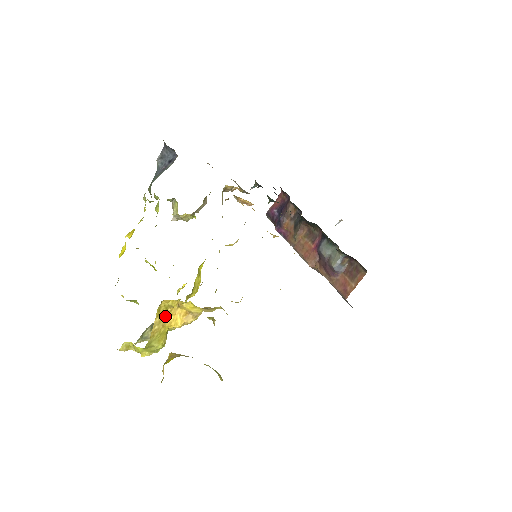
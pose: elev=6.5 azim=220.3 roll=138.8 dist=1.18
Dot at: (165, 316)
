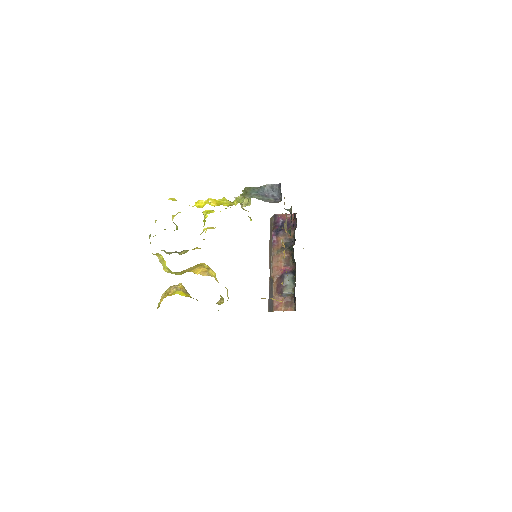
Dot at: (196, 267)
